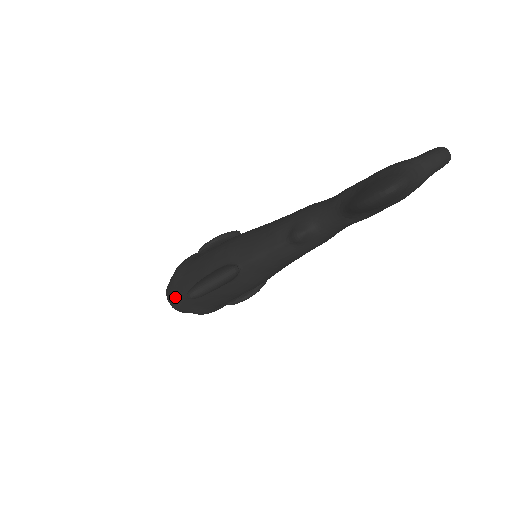
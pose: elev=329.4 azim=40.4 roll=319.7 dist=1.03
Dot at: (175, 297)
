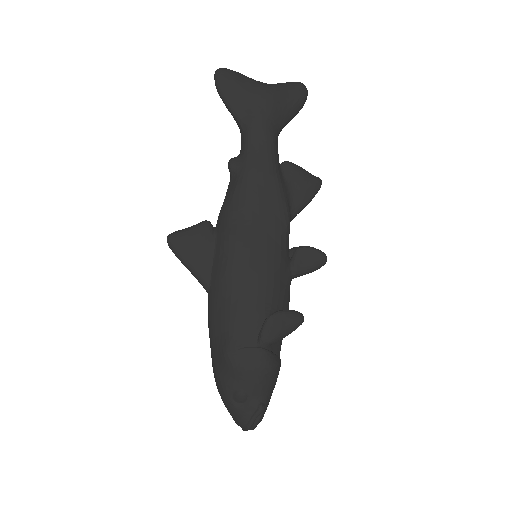
Dot at: (211, 355)
